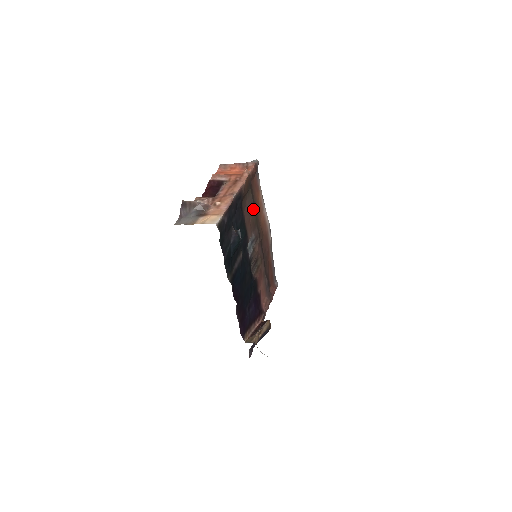
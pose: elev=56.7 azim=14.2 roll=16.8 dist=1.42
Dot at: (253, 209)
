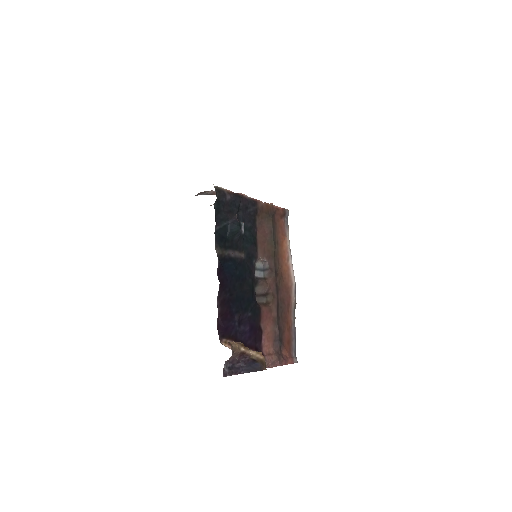
Dot at: (271, 239)
